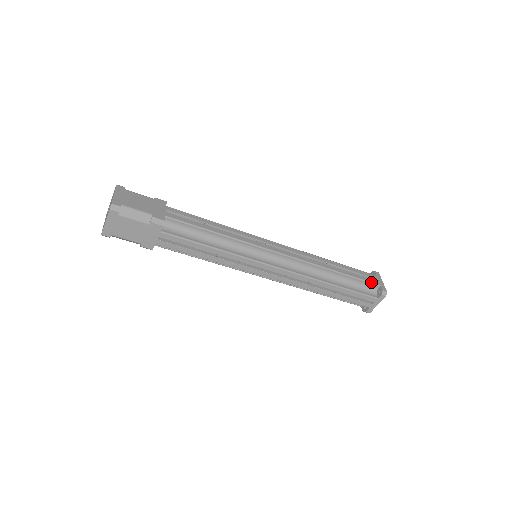
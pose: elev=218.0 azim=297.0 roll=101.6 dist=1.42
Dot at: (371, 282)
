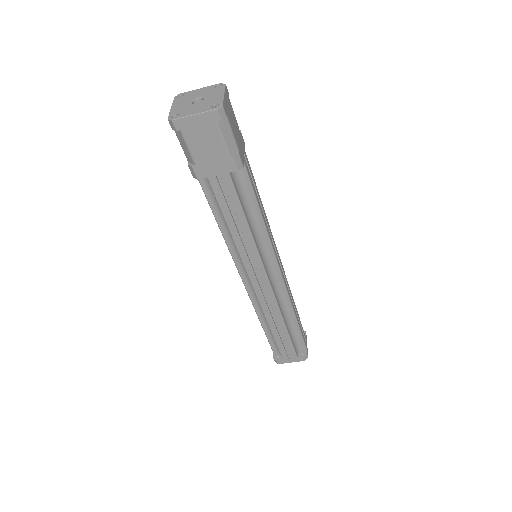
Dot at: occluded
